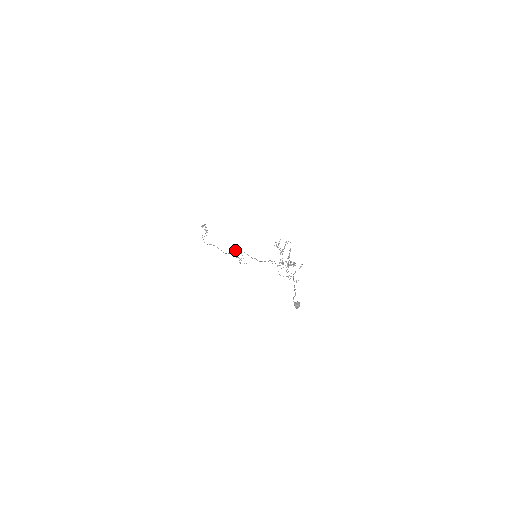
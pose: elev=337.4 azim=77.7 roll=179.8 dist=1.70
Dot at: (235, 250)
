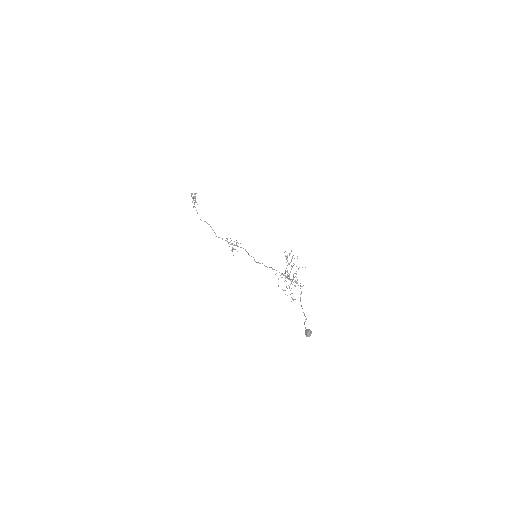
Dot at: occluded
